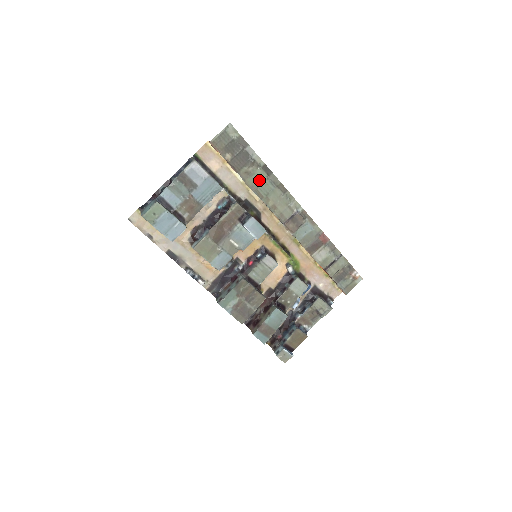
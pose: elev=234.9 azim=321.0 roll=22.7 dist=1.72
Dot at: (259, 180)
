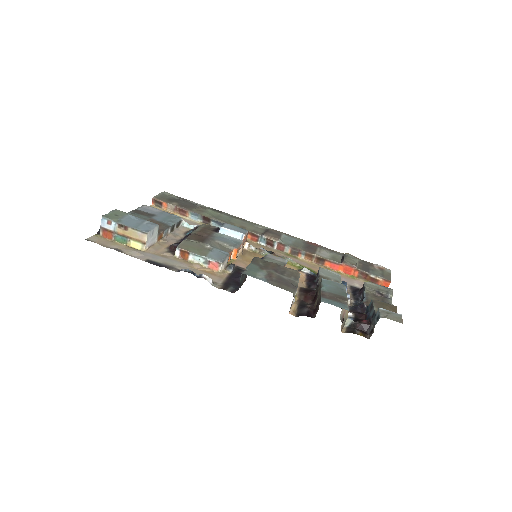
Dot at: (214, 214)
